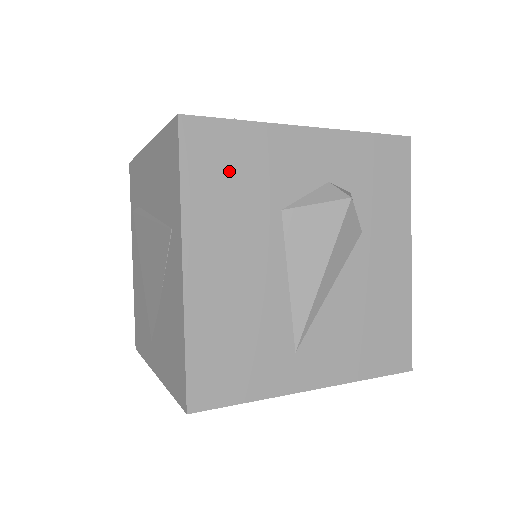
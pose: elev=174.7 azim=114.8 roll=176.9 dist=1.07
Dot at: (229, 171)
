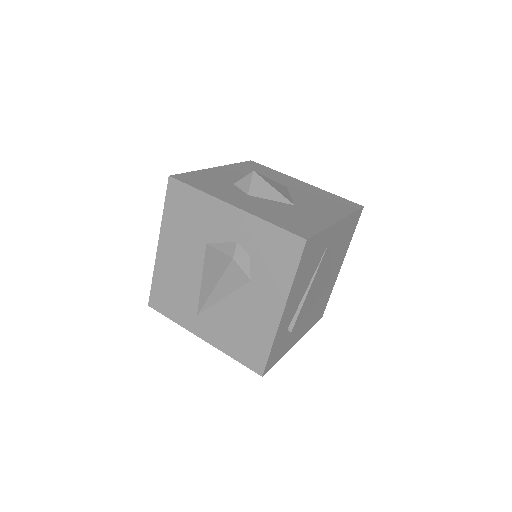
Dot at: (185, 212)
